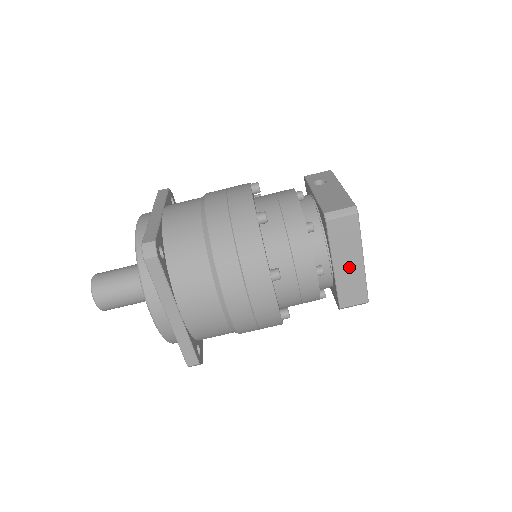
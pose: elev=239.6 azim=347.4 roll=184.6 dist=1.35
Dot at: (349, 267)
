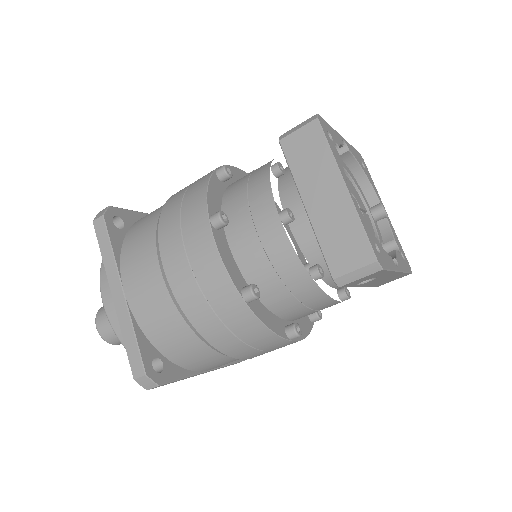
Dot at: (327, 203)
